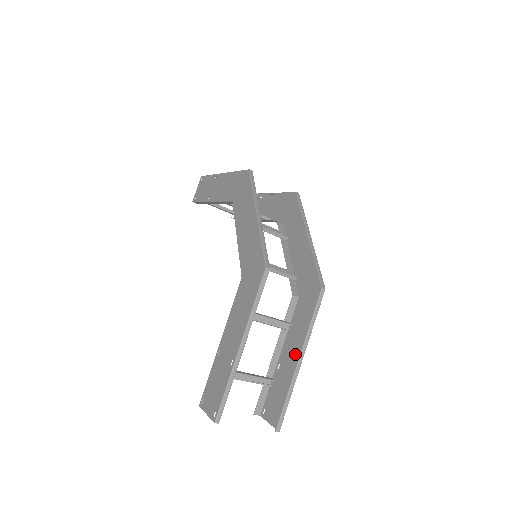
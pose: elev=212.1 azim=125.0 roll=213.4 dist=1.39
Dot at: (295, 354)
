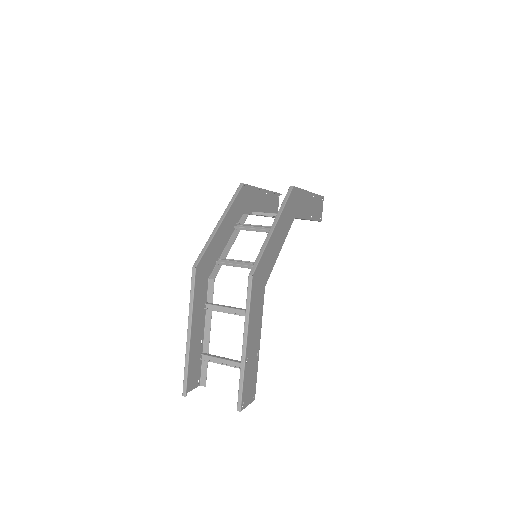
Dot at: (251, 340)
